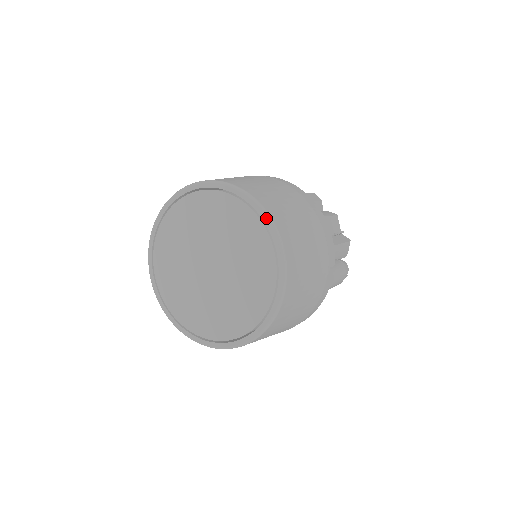
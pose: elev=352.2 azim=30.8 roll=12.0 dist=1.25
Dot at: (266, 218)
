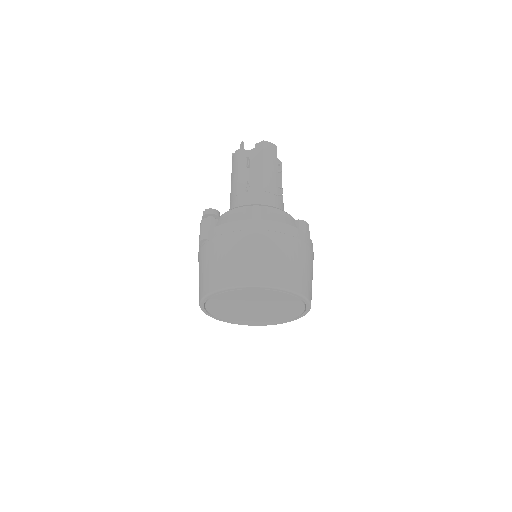
Dot at: (307, 303)
